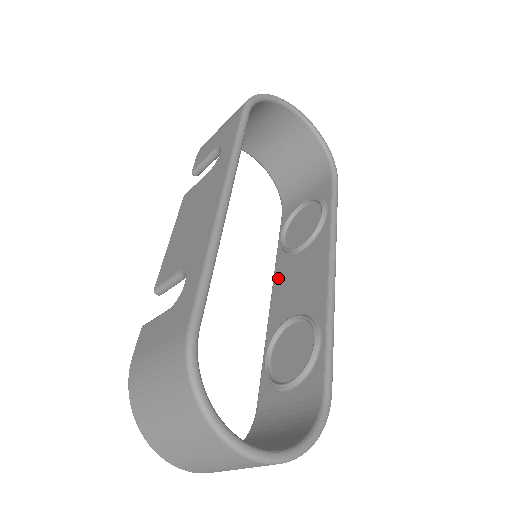
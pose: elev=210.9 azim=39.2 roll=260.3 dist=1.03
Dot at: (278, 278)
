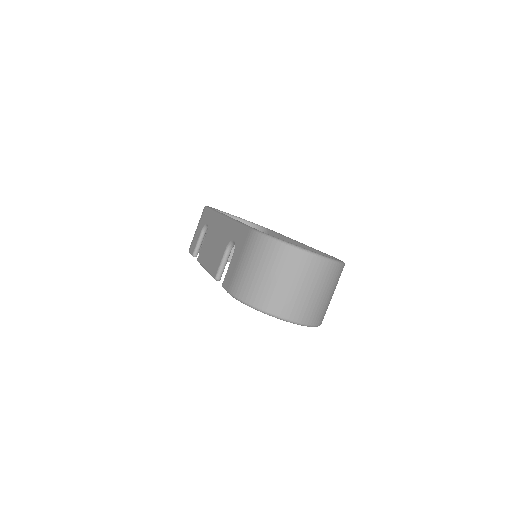
Dot at: occluded
